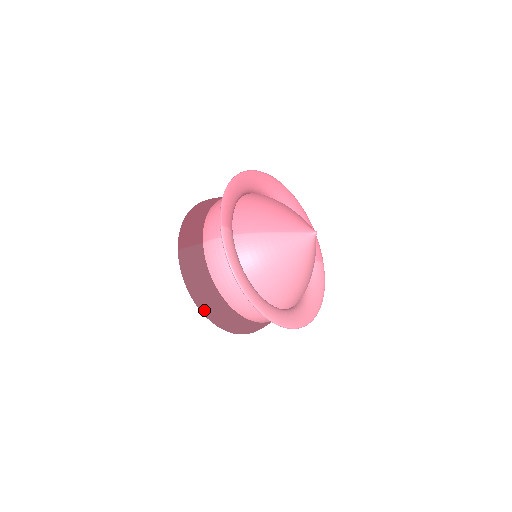
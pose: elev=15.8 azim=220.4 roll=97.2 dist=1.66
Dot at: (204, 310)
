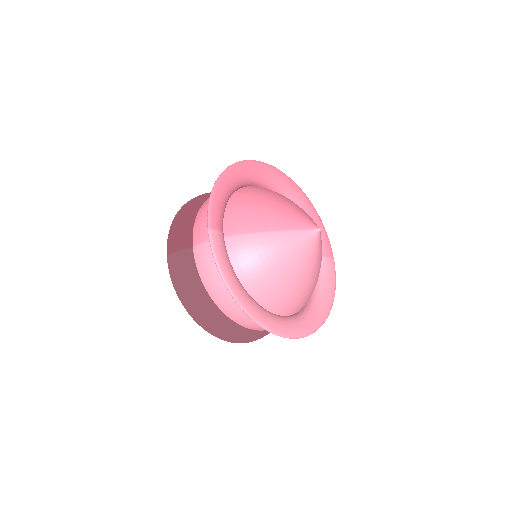
Dot at: (199, 320)
